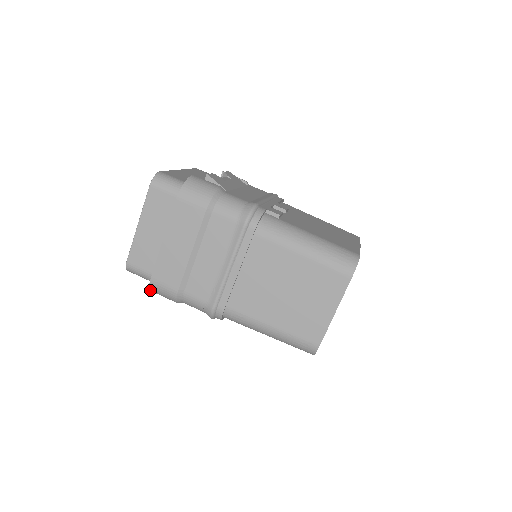
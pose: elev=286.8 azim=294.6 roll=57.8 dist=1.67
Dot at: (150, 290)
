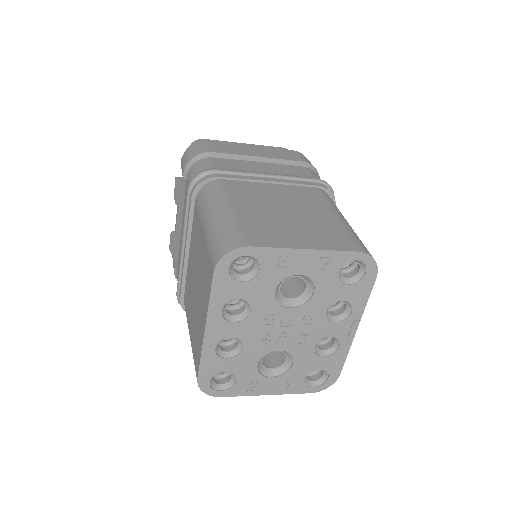
Dot at: (187, 149)
